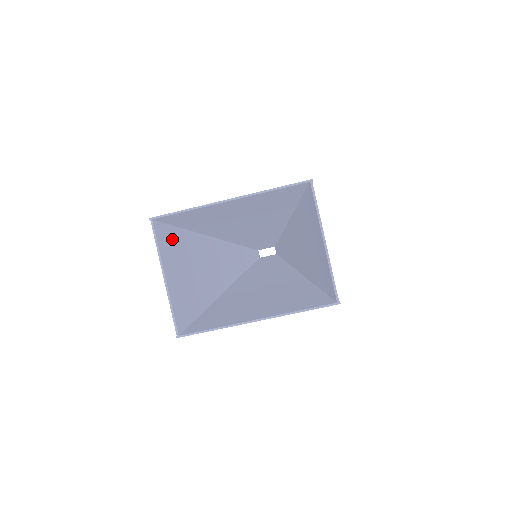
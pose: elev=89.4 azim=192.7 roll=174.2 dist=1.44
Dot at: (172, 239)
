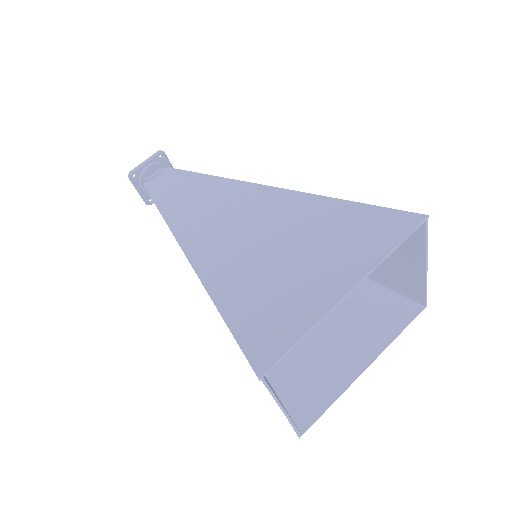
Dot at: occluded
